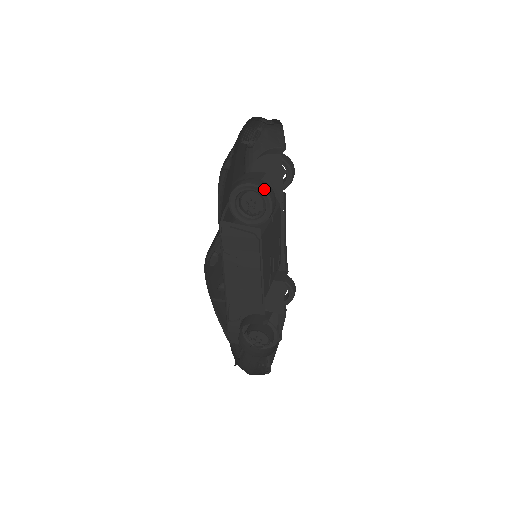
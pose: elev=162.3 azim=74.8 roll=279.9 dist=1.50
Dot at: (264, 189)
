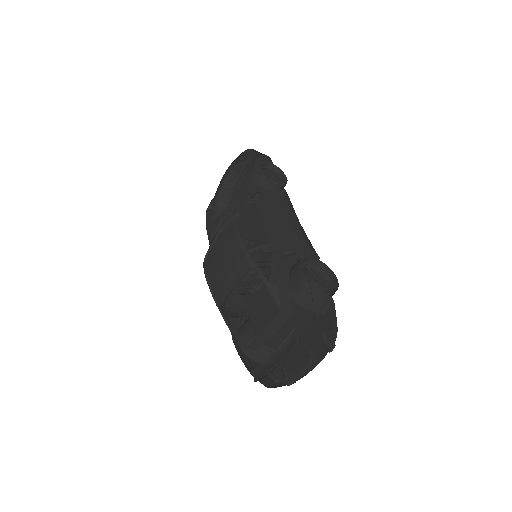
Dot at: (277, 167)
